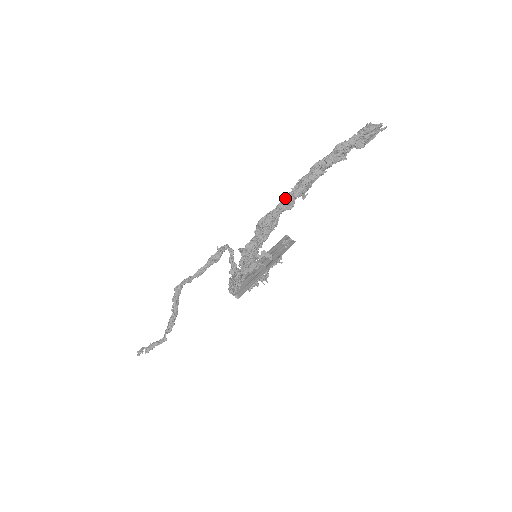
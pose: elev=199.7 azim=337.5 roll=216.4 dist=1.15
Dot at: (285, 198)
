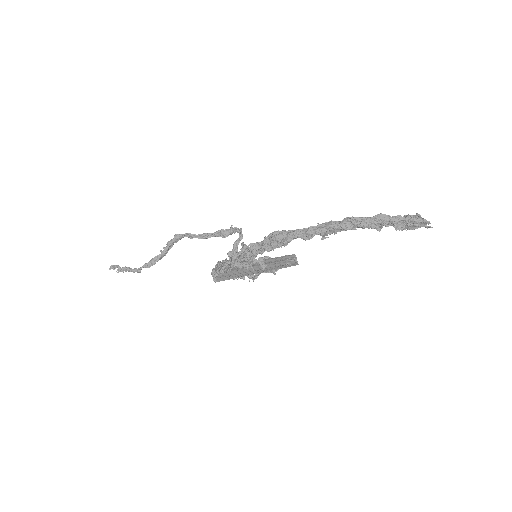
Dot at: (307, 228)
